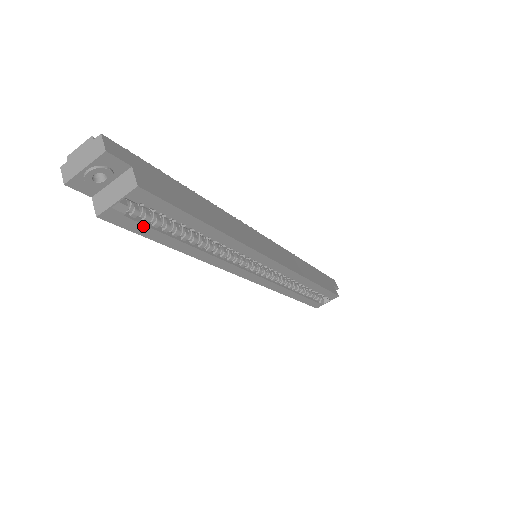
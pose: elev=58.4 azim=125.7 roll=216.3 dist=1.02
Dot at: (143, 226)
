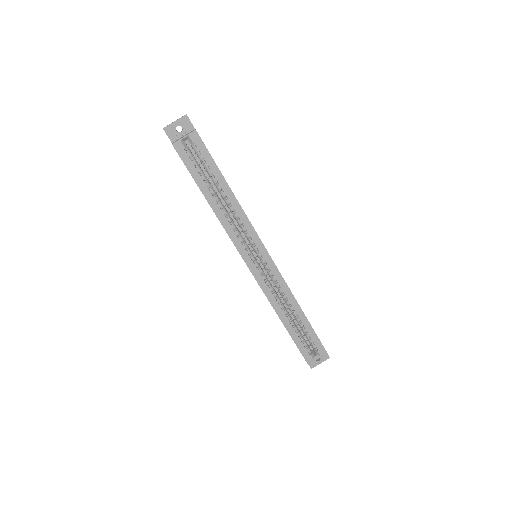
Dot at: (192, 164)
